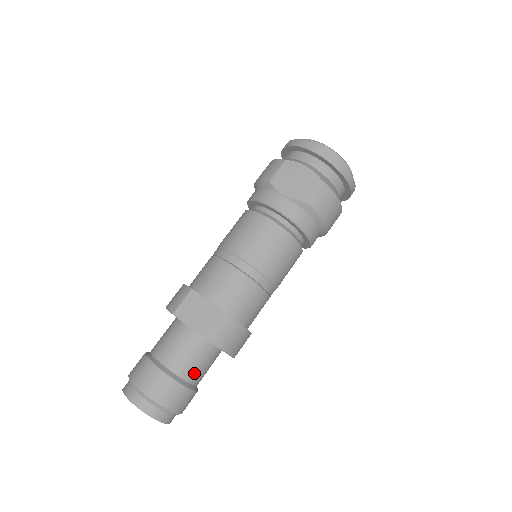
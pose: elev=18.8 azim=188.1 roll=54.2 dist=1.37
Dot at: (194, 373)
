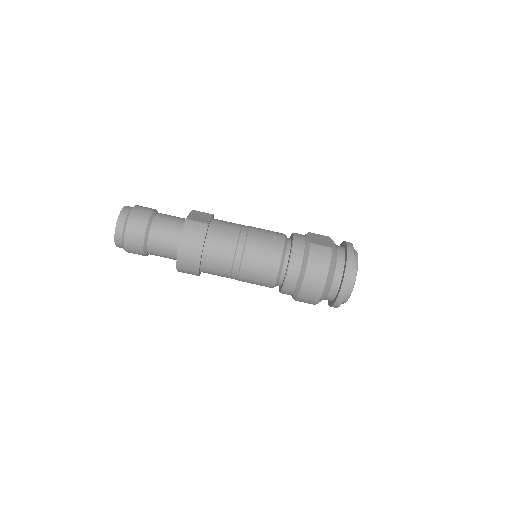
Dot at: (158, 230)
